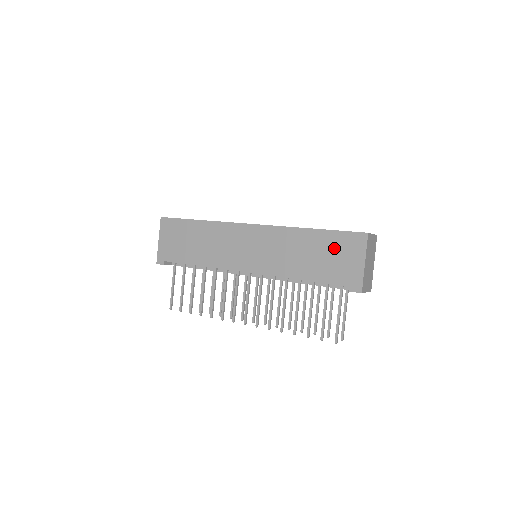
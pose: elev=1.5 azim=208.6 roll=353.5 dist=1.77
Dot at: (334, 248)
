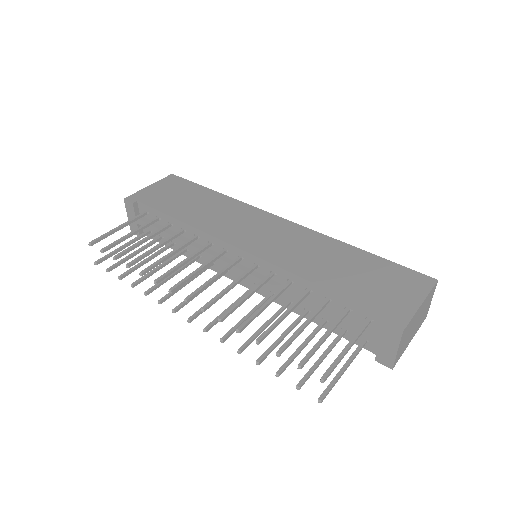
Dot at: (383, 275)
